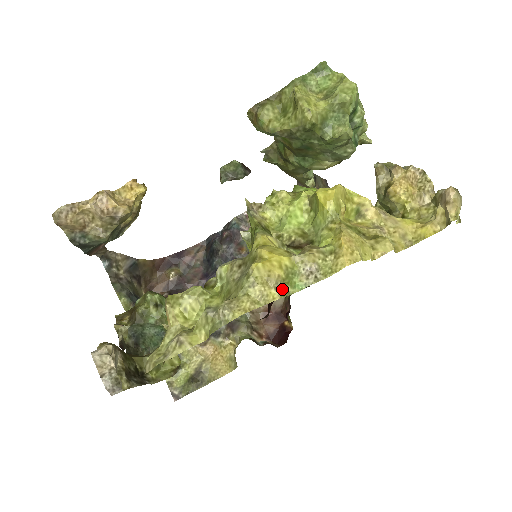
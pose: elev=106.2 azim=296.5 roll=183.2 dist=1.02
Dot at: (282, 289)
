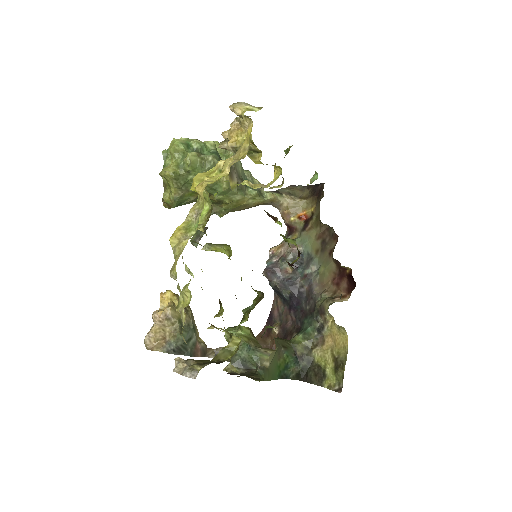
Dot at: (189, 236)
